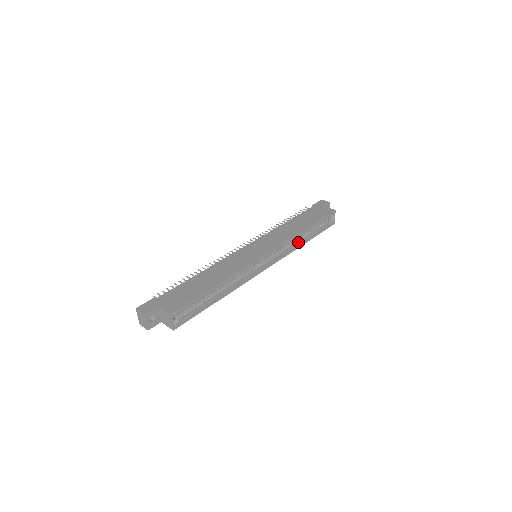
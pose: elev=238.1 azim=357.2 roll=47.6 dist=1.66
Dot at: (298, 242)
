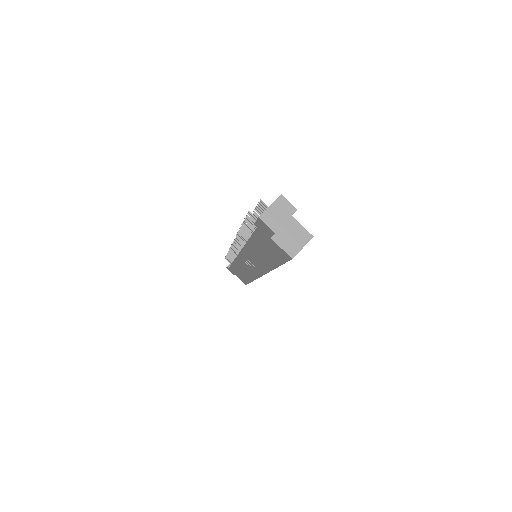
Dot at: occluded
